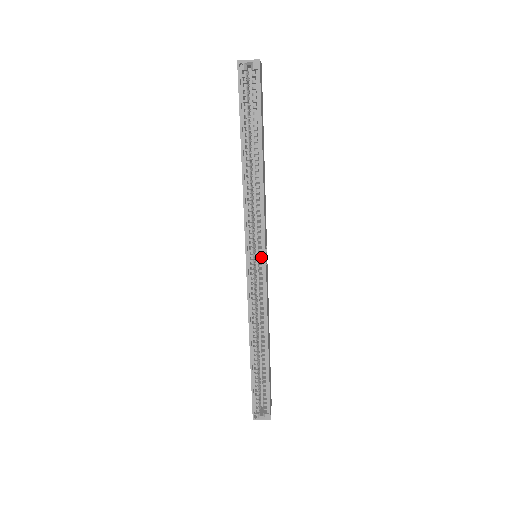
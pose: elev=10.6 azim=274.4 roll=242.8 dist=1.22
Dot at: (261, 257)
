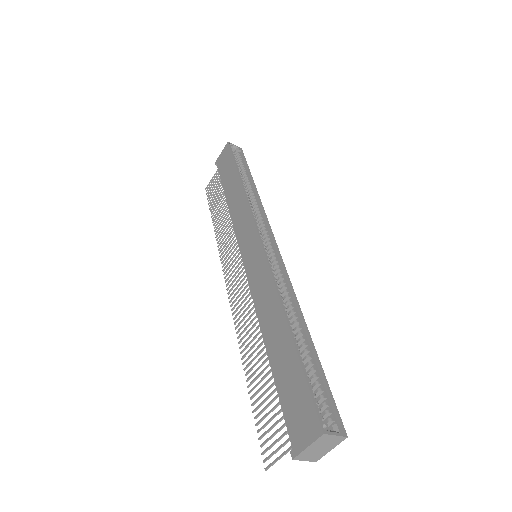
Dot at: occluded
